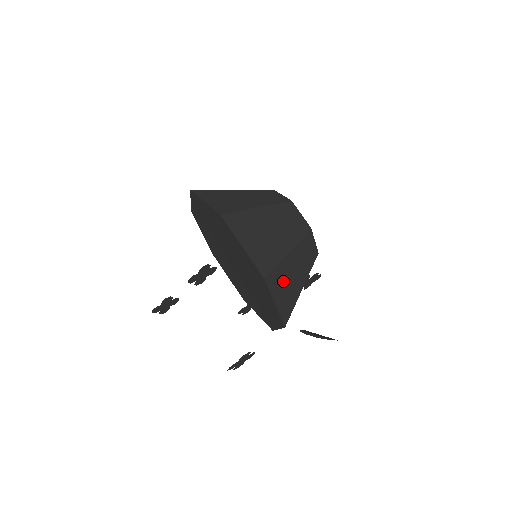
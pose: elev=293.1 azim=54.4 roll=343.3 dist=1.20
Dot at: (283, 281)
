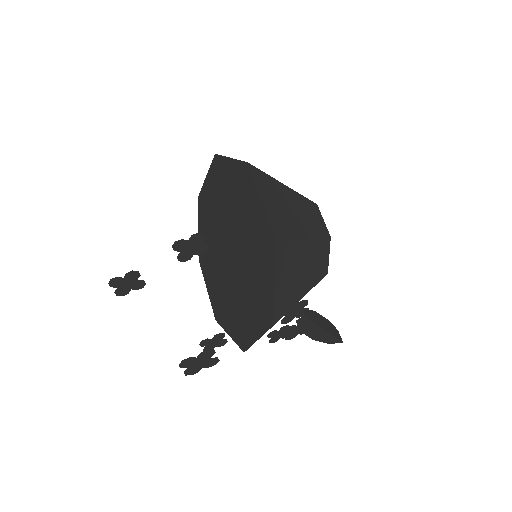
Dot at: (290, 266)
